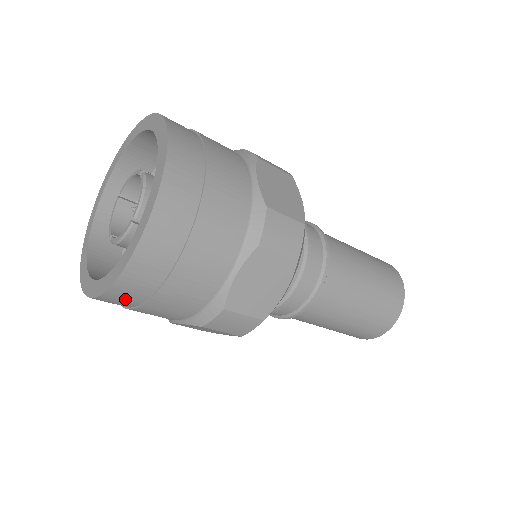
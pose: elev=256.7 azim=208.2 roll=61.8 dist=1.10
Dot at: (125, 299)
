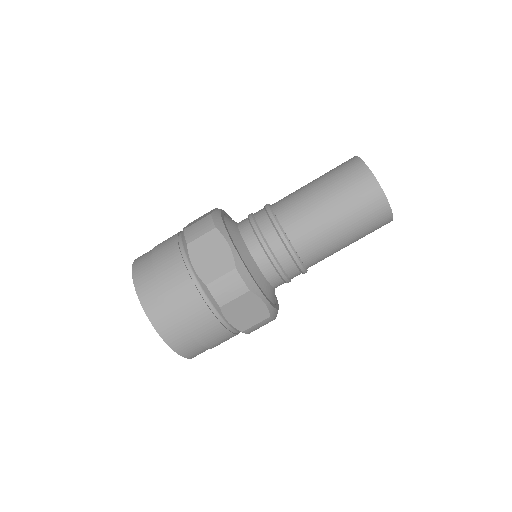
Dot at: (174, 332)
